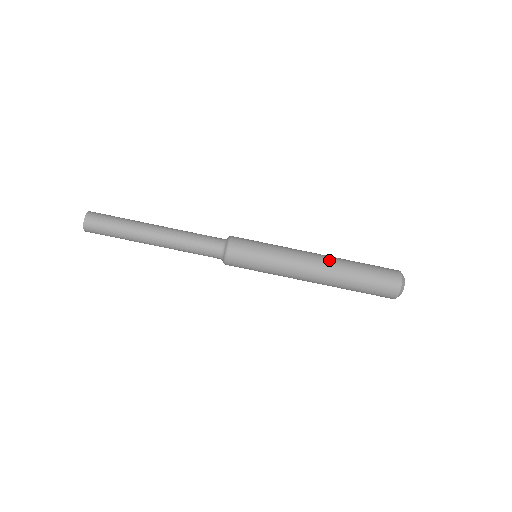
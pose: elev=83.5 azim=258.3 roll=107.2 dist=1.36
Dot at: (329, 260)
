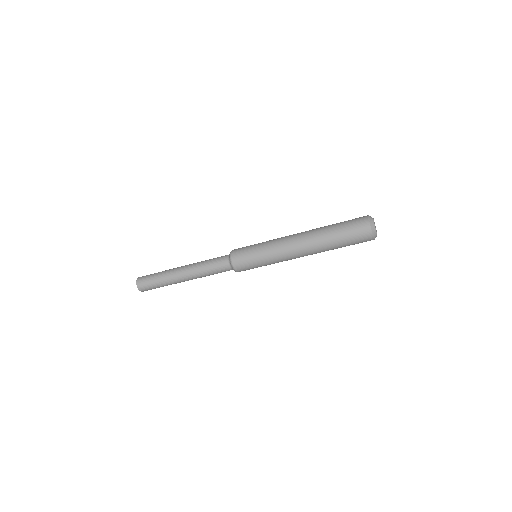
Dot at: (307, 238)
